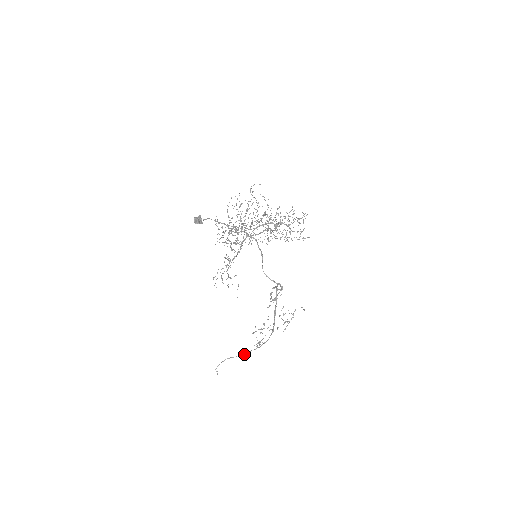
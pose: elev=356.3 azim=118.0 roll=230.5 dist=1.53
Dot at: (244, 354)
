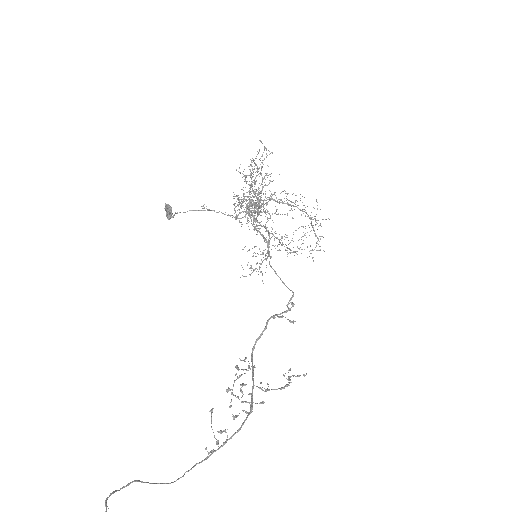
Dot at: occluded
